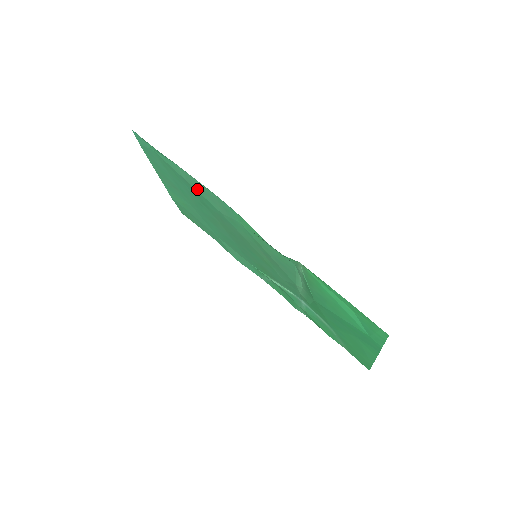
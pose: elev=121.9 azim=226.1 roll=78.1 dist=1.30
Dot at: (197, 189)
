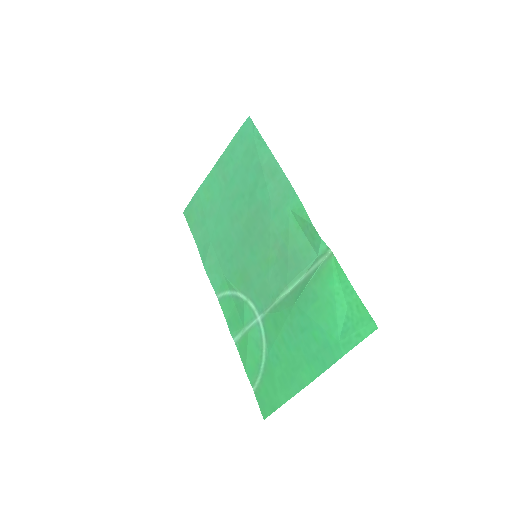
Dot at: (267, 175)
